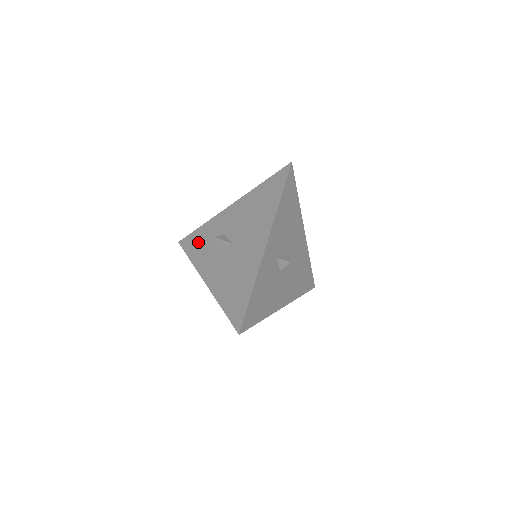
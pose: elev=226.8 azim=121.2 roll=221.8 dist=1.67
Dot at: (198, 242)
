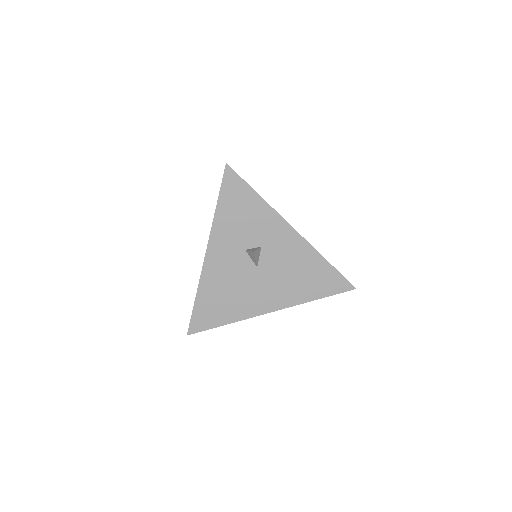
Dot at: (240, 206)
